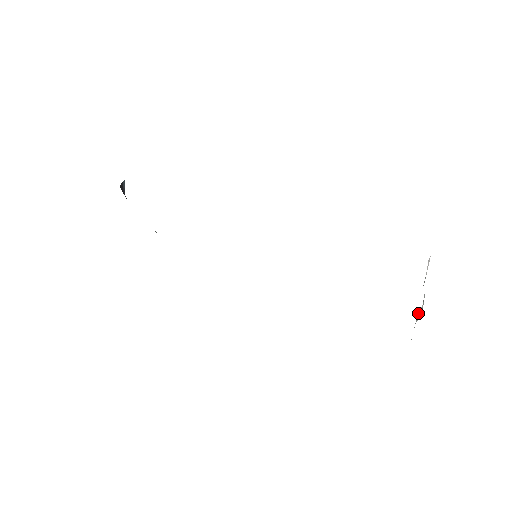
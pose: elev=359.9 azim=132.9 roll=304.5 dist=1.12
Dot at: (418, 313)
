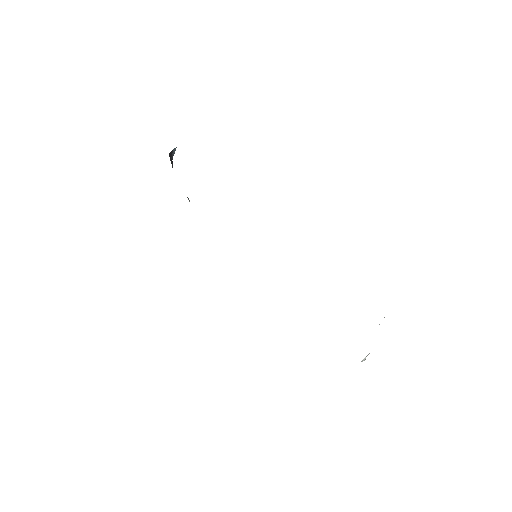
Dot at: occluded
